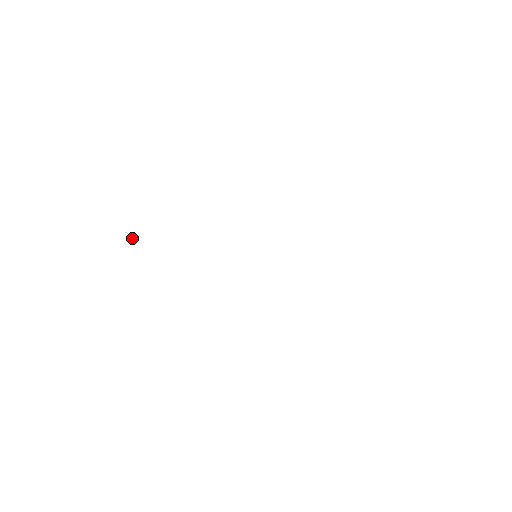
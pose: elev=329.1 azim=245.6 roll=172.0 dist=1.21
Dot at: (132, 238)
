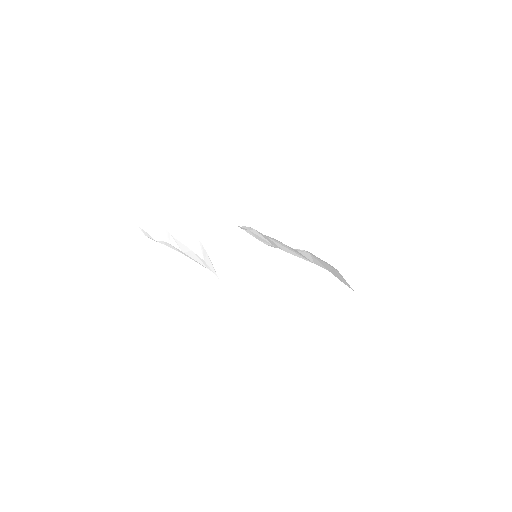
Dot at: (160, 237)
